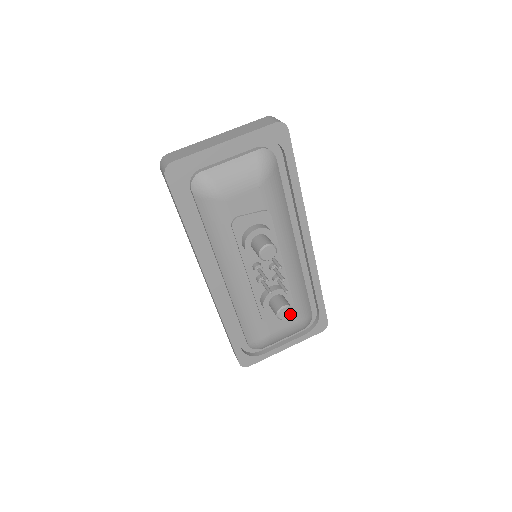
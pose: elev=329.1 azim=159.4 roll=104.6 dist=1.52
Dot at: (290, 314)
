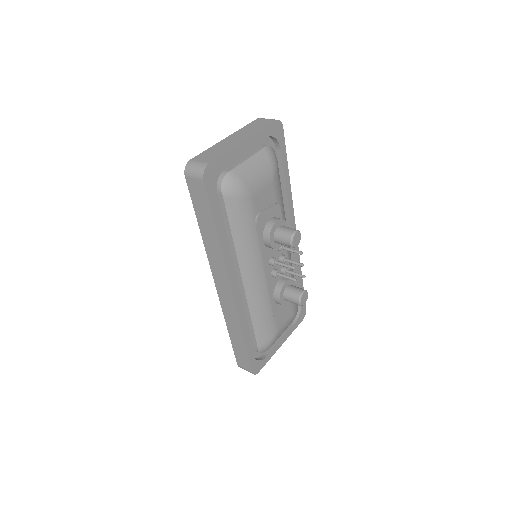
Dot at: (307, 298)
